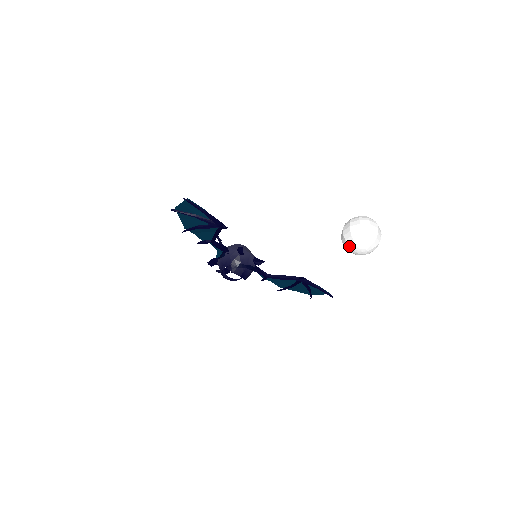
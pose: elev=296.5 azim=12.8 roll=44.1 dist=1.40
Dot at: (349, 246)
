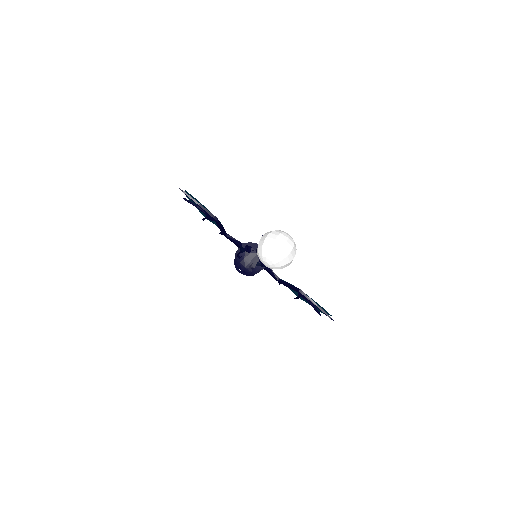
Dot at: (258, 256)
